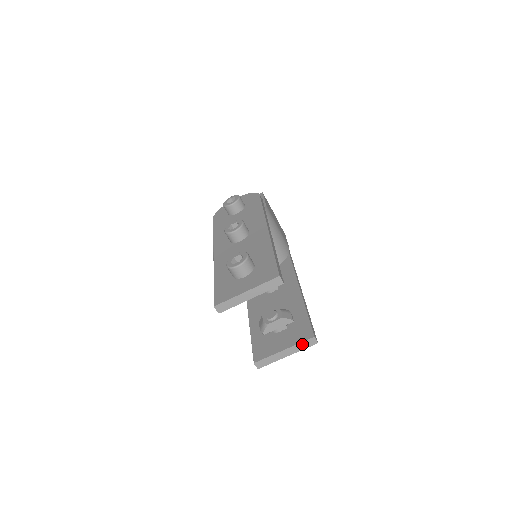
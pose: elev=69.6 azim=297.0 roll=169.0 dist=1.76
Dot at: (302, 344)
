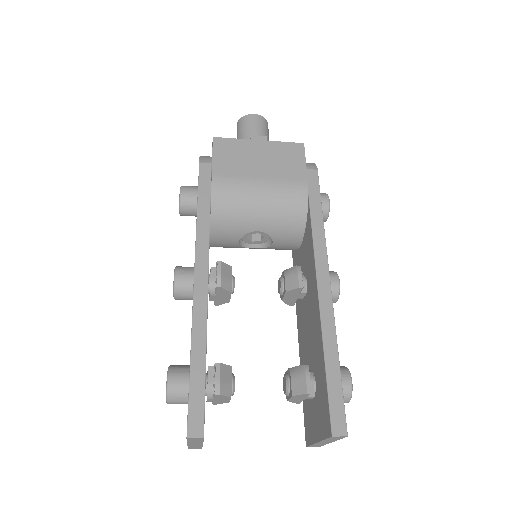
Dot at: (329, 439)
